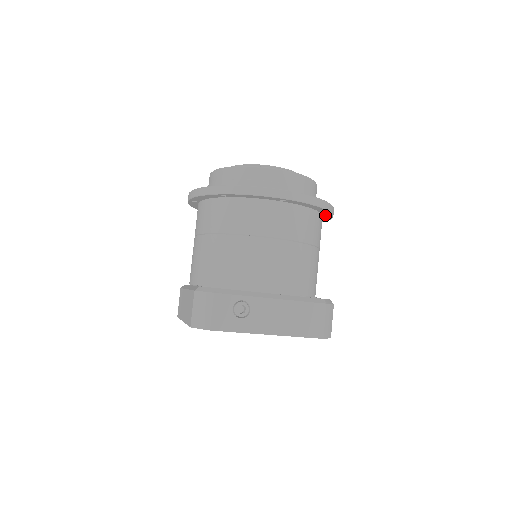
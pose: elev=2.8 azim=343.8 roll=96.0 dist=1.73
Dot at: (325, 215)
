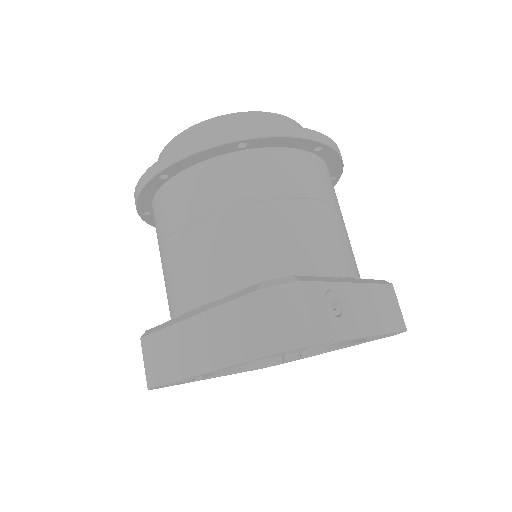
Dot at: occluded
